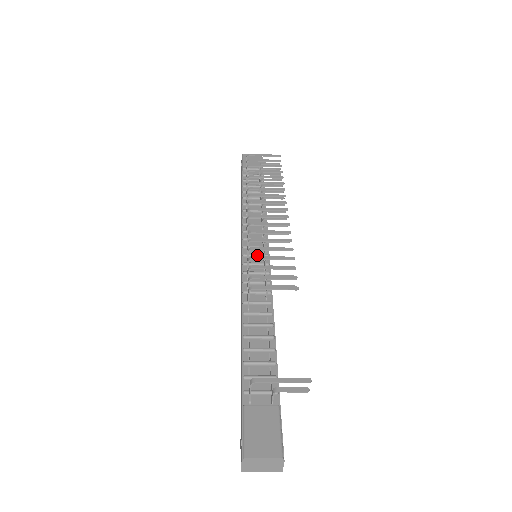
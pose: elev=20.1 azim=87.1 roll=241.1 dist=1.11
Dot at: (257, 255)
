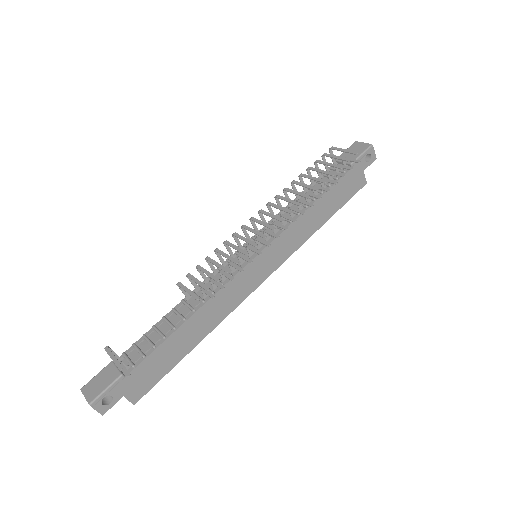
Dot at: occluded
